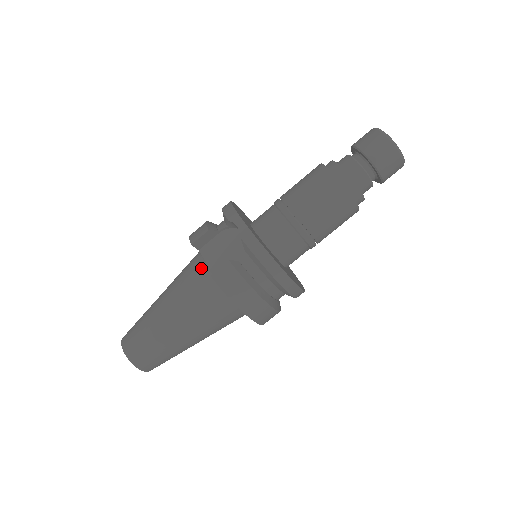
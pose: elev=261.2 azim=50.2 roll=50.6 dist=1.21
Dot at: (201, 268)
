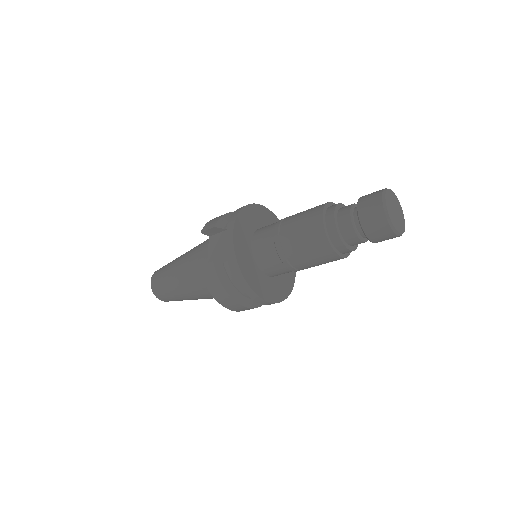
Dot at: (204, 252)
